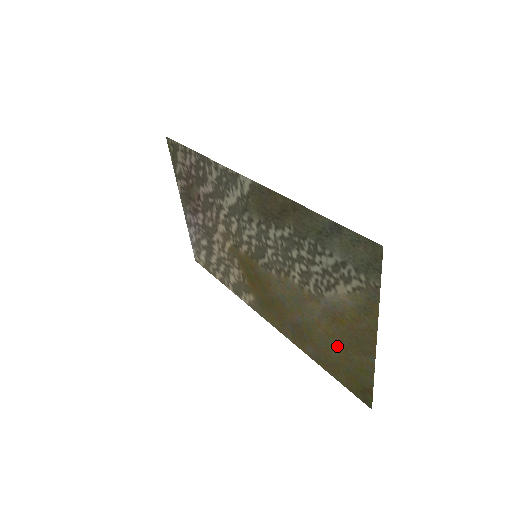
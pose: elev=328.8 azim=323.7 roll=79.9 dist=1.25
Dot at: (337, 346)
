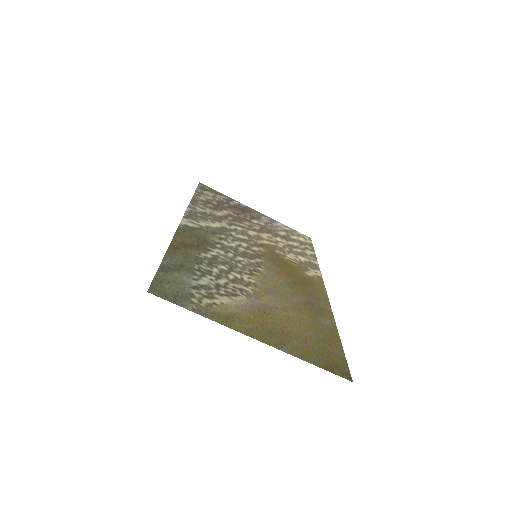
Dot at: (297, 329)
